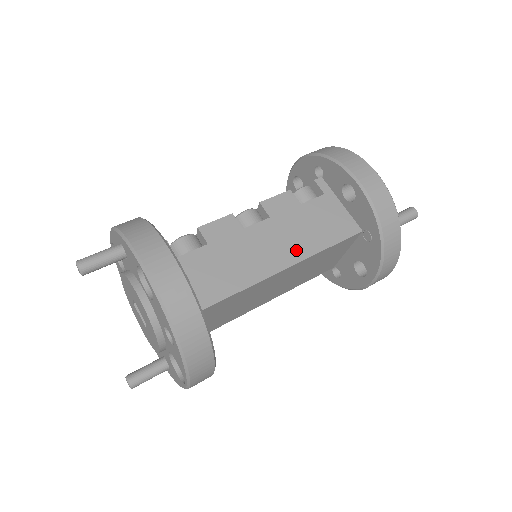
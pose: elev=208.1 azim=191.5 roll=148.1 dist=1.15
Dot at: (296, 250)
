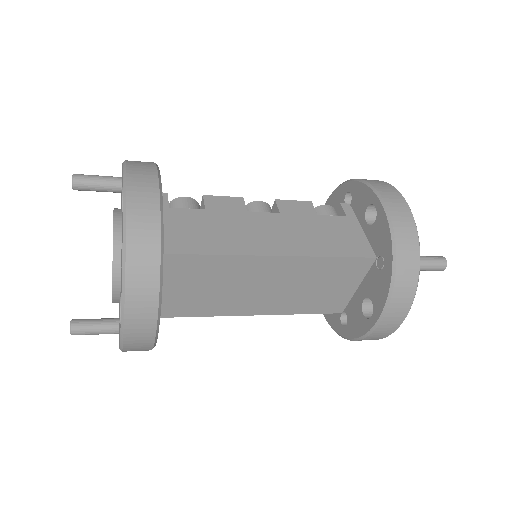
Dot at: (295, 246)
